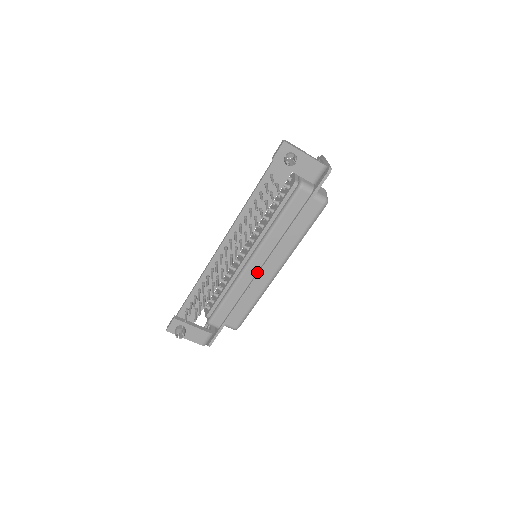
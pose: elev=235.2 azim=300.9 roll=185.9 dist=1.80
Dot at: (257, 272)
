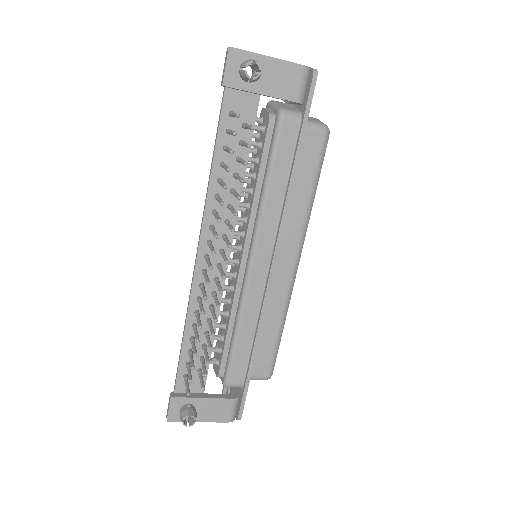
Dot at: (267, 277)
